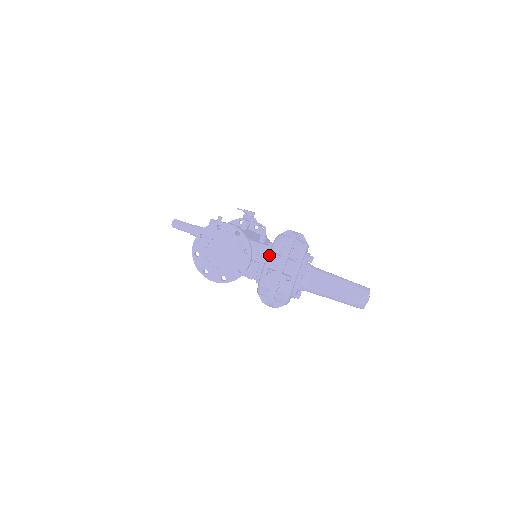
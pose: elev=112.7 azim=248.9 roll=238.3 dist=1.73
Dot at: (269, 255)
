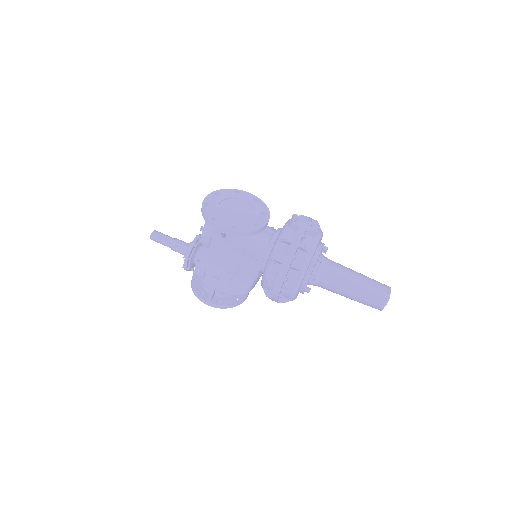
Dot at: occluded
